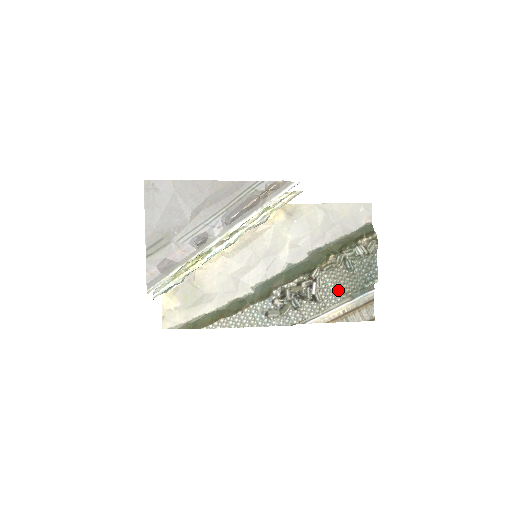
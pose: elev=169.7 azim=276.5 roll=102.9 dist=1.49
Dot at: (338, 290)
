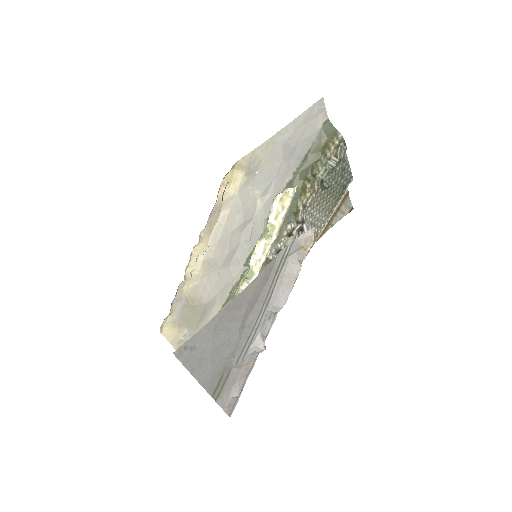
Dot at: (323, 213)
